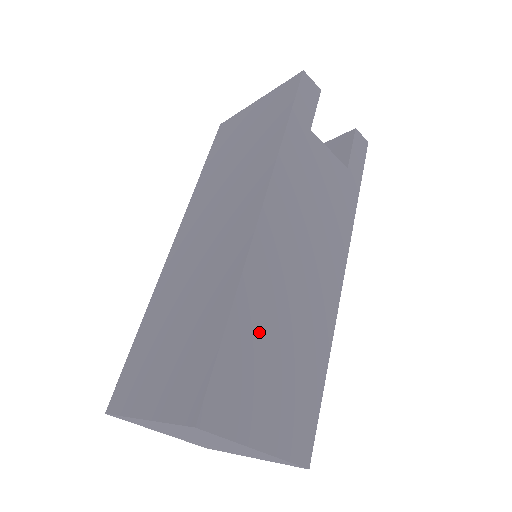
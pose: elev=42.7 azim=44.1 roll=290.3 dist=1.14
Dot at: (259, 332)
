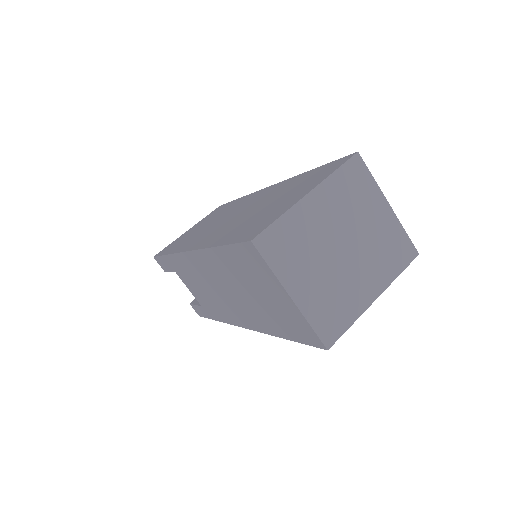
Dot at: occluded
